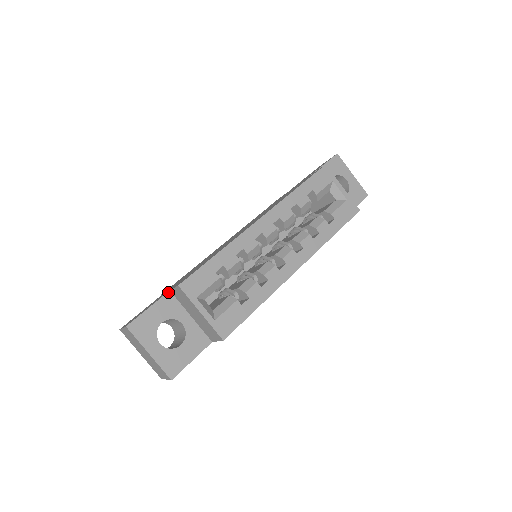
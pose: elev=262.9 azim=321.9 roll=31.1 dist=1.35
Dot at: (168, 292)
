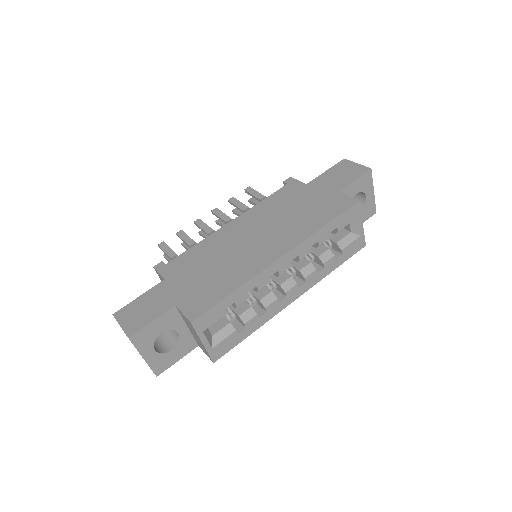
Dot at: (173, 307)
